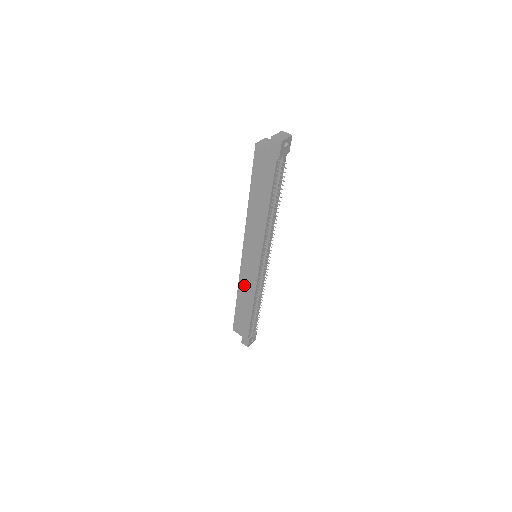
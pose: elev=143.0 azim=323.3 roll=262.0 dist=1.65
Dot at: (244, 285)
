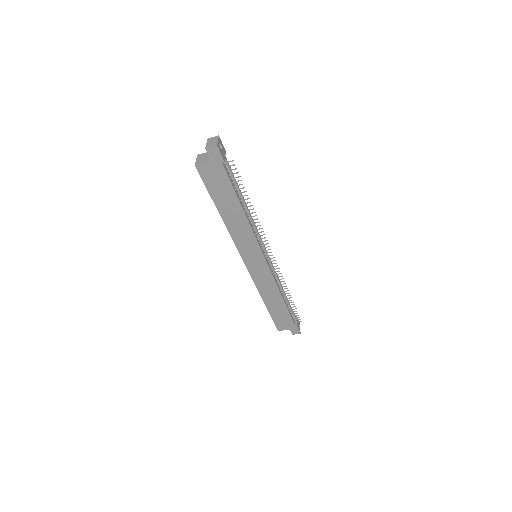
Dot at: (263, 287)
